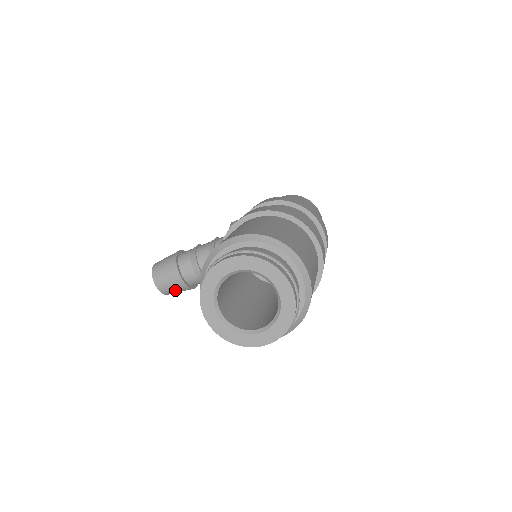
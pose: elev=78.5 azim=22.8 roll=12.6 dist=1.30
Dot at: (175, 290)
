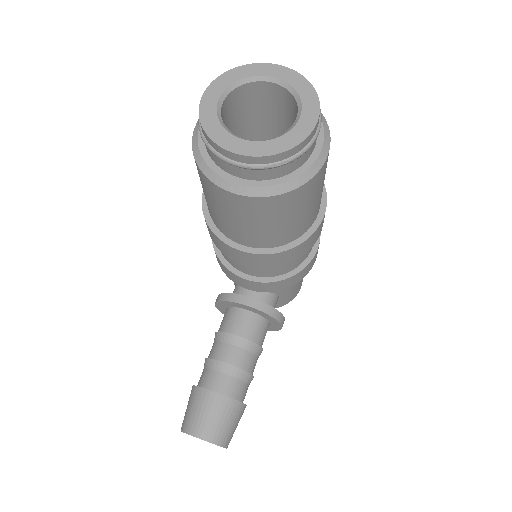
Dot at: (227, 423)
